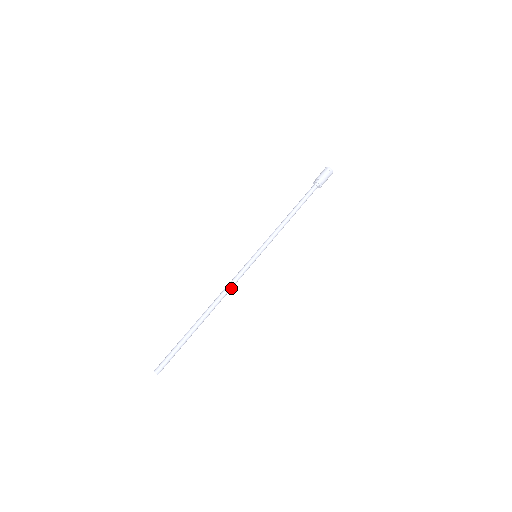
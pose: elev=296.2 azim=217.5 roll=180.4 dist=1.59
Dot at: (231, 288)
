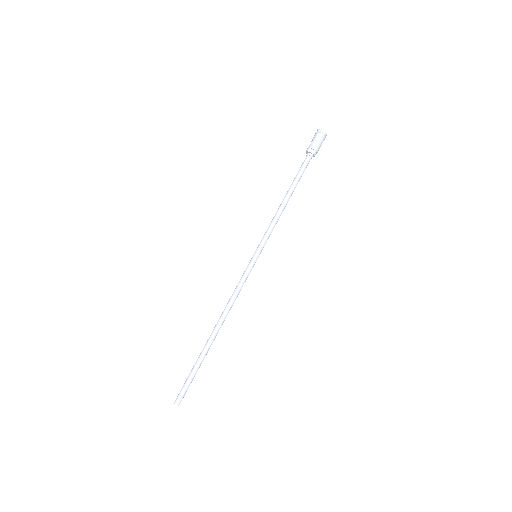
Dot at: (235, 298)
